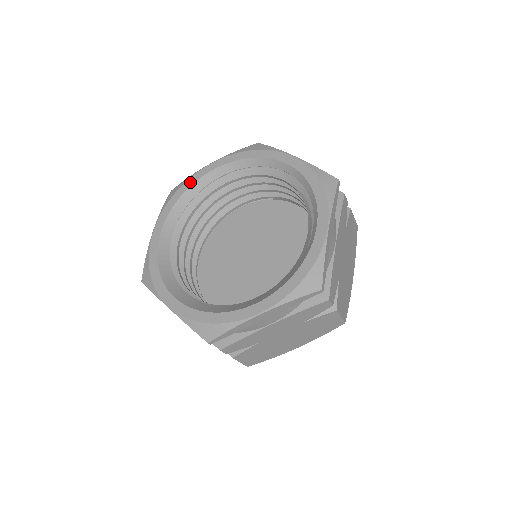
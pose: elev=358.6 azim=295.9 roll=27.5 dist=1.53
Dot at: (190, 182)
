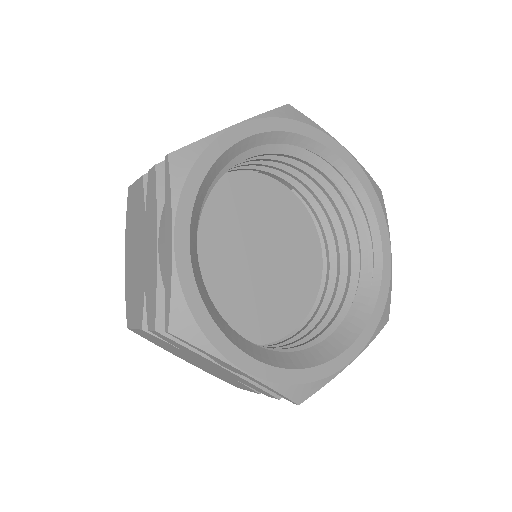
Dot at: (215, 152)
